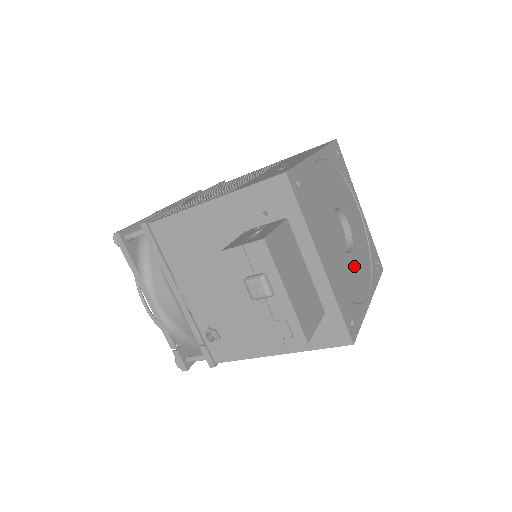
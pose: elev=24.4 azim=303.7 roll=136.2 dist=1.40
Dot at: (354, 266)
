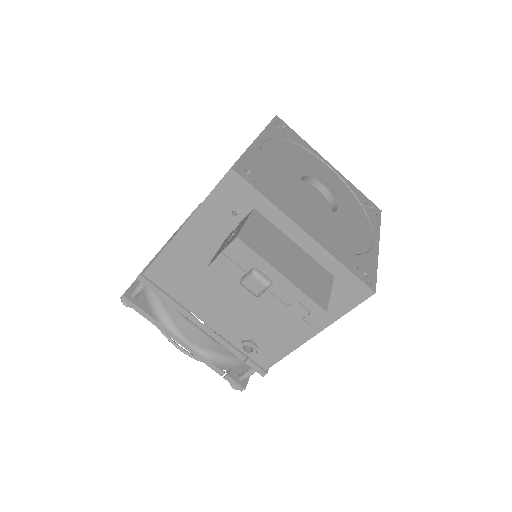
Dot at: (346, 221)
